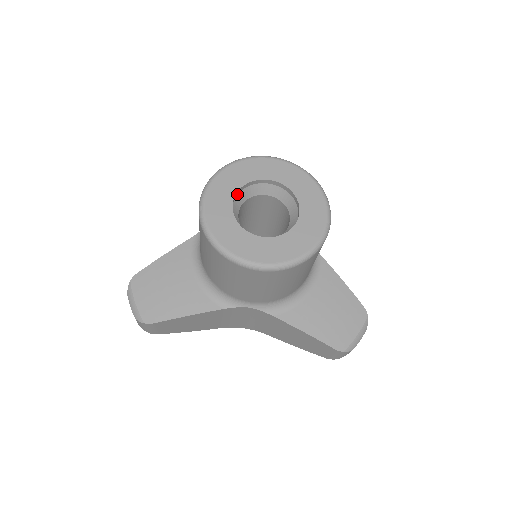
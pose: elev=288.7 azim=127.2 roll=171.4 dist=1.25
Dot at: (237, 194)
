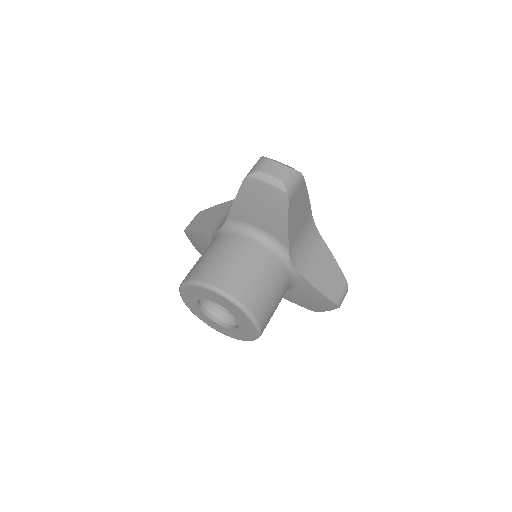
Dot at: occluded
